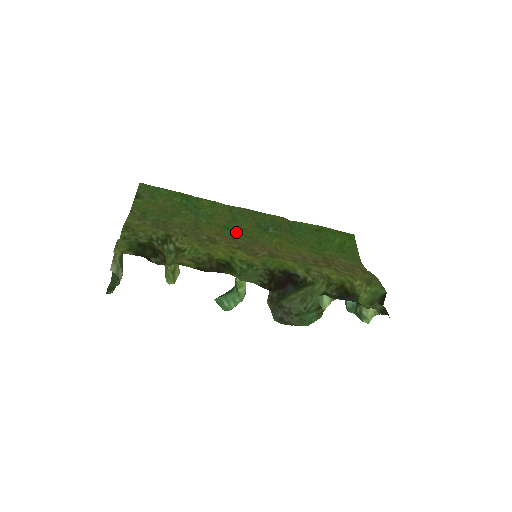
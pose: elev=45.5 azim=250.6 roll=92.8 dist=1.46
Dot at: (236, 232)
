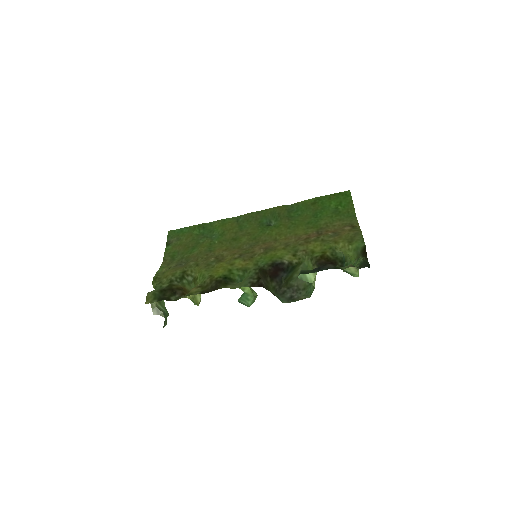
Dot at: (242, 240)
